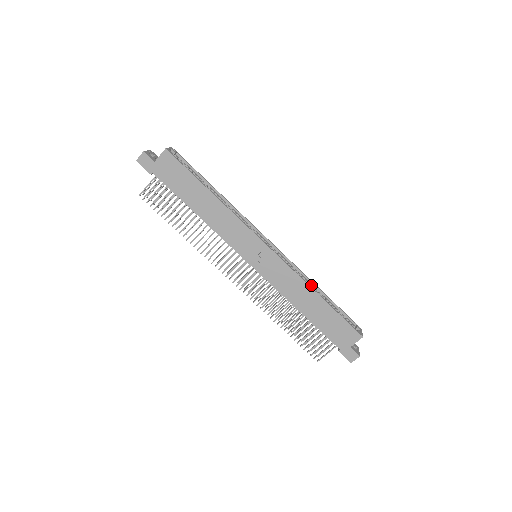
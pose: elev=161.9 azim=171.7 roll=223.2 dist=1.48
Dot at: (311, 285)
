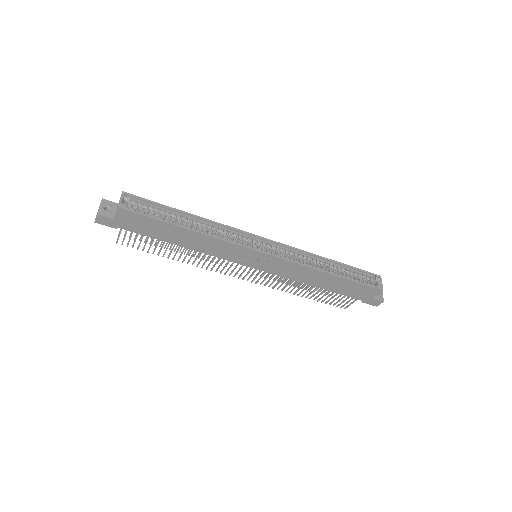
Dot at: (320, 260)
